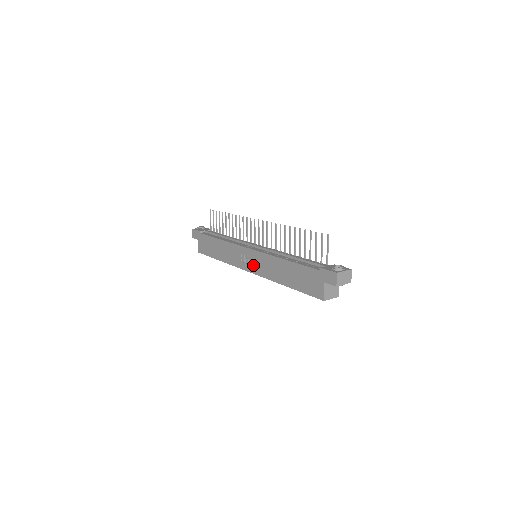
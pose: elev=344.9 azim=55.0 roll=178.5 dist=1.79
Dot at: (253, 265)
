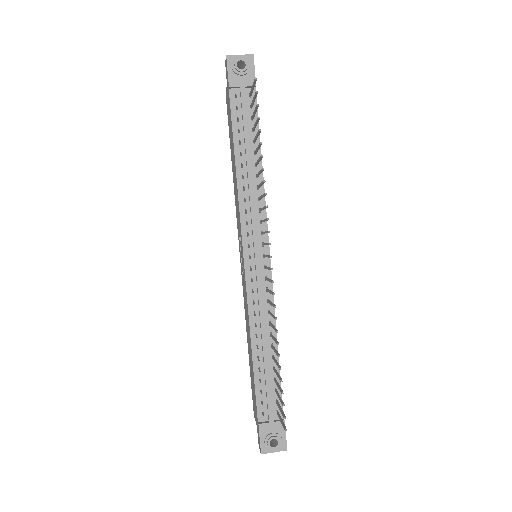
Dot at: (242, 269)
